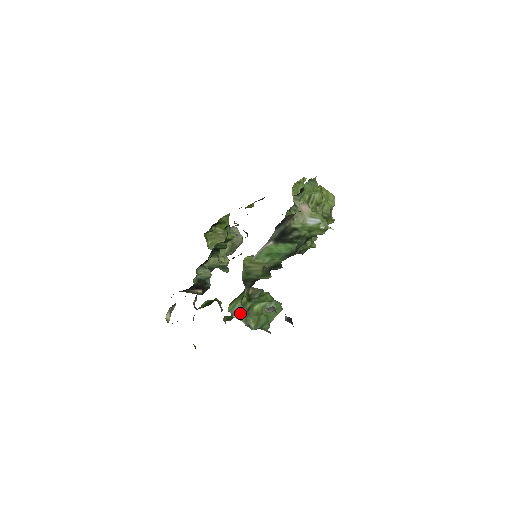
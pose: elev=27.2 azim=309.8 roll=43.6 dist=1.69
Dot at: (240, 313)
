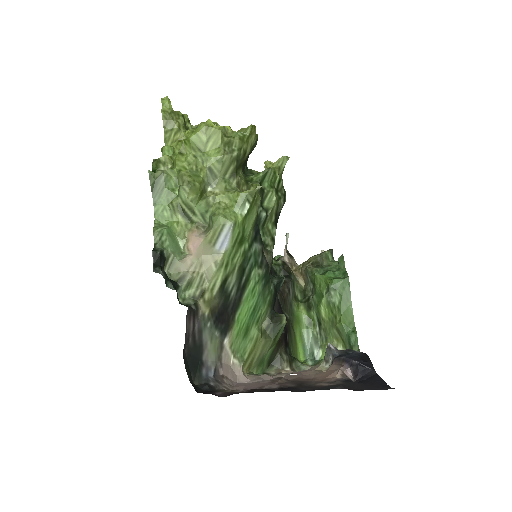
Dot at: (317, 341)
